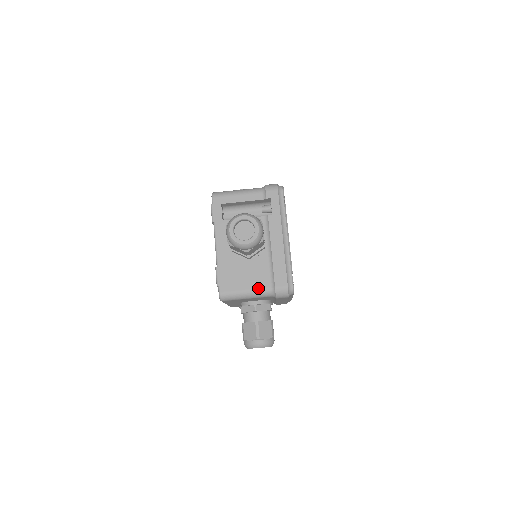
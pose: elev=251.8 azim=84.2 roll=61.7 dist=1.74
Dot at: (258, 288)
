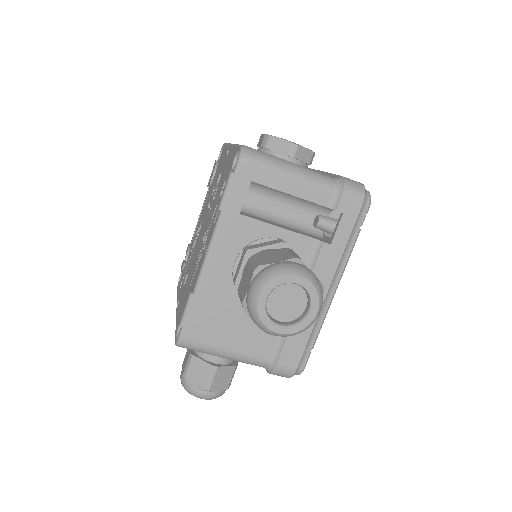
Dot at: (248, 354)
